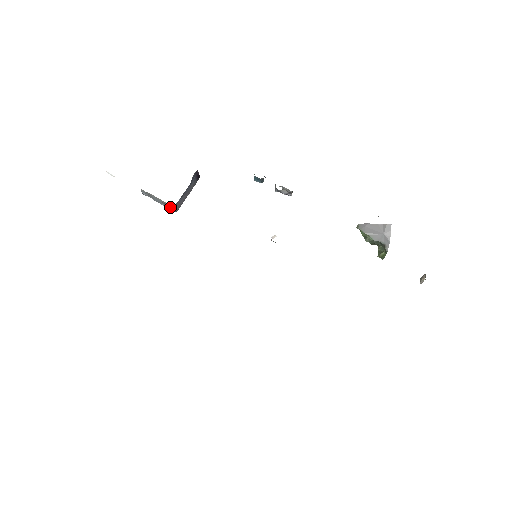
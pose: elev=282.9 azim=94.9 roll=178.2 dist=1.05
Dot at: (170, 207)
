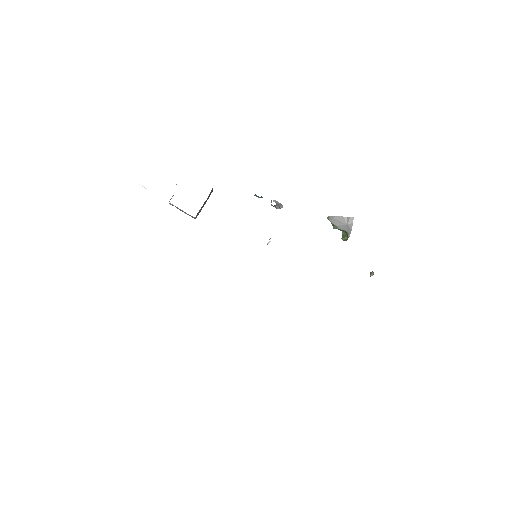
Dot at: (191, 216)
